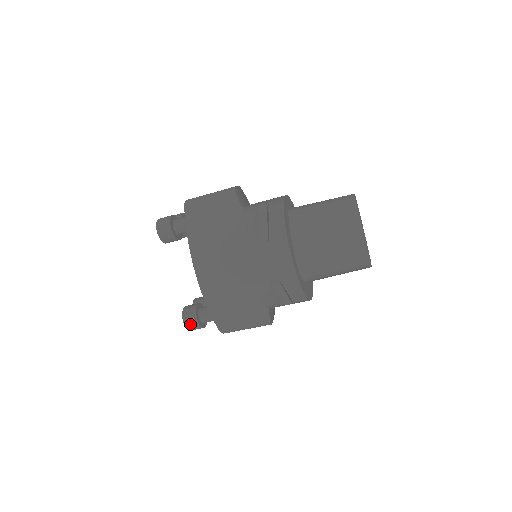
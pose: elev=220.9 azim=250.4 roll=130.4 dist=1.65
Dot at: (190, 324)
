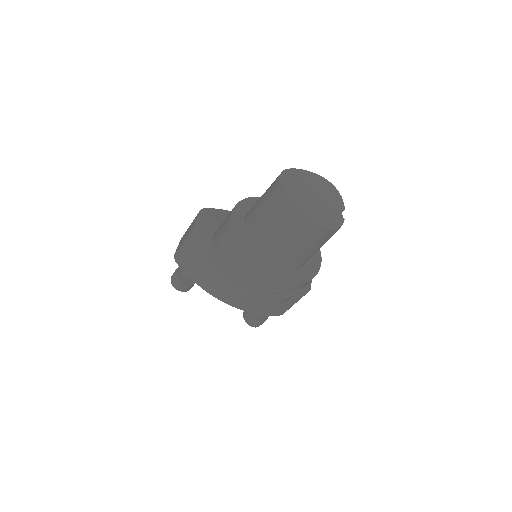
Dot at: (256, 325)
